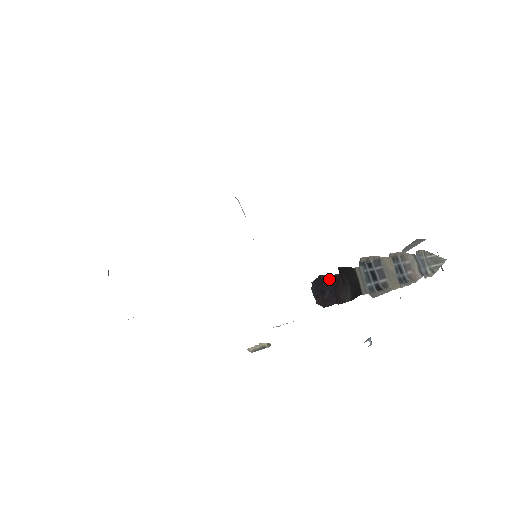
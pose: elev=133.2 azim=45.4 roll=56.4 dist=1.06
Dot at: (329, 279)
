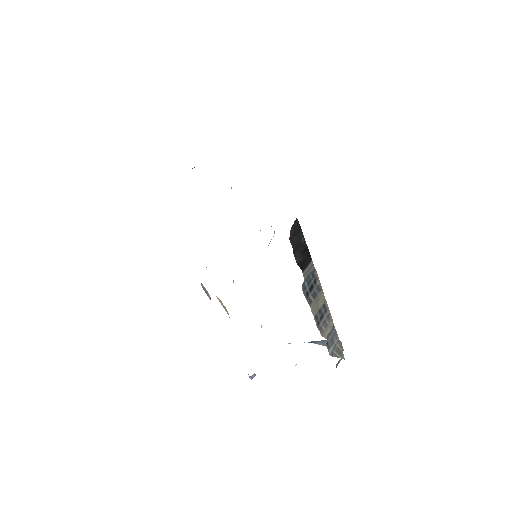
Dot at: (302, 237)
